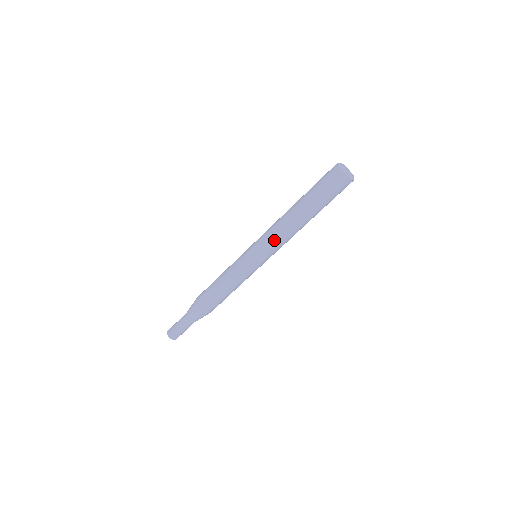
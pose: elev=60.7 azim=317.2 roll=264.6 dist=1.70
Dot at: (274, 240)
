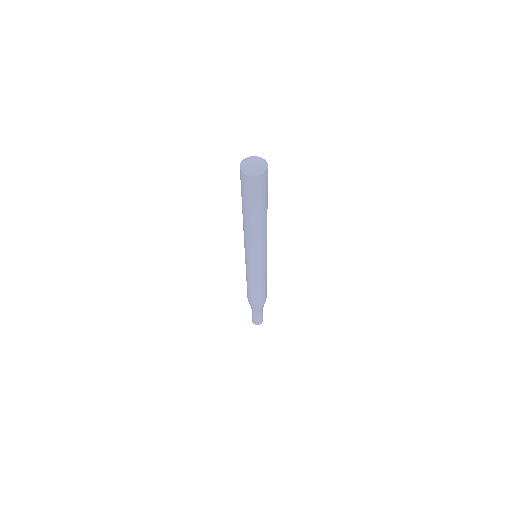
Dot at: (248, 245)
